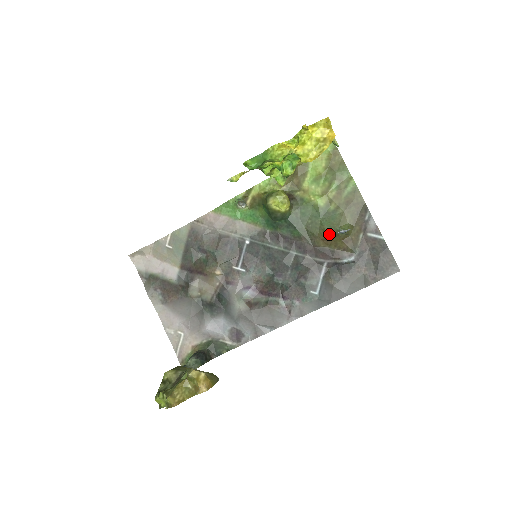
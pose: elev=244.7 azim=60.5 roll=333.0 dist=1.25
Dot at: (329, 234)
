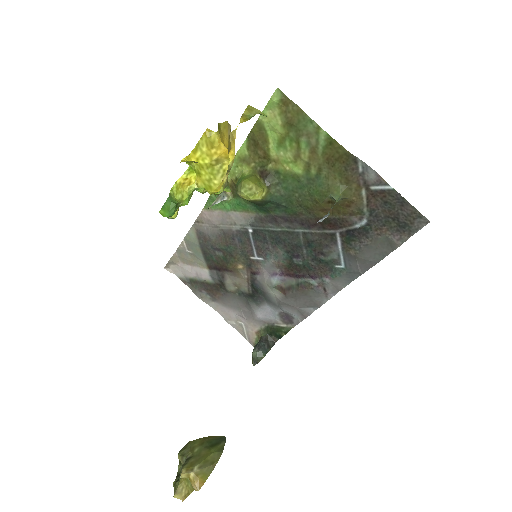
Dot at: (324, 204)
